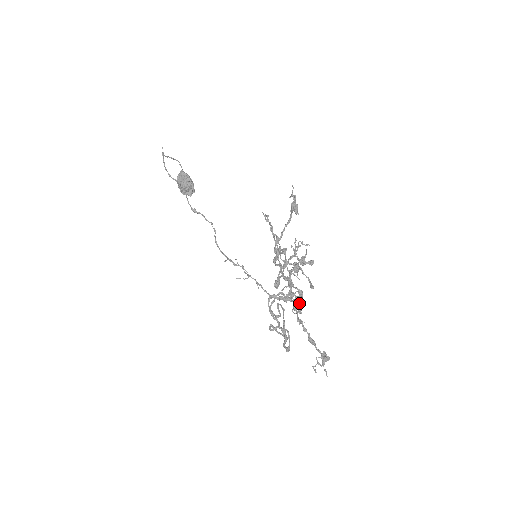
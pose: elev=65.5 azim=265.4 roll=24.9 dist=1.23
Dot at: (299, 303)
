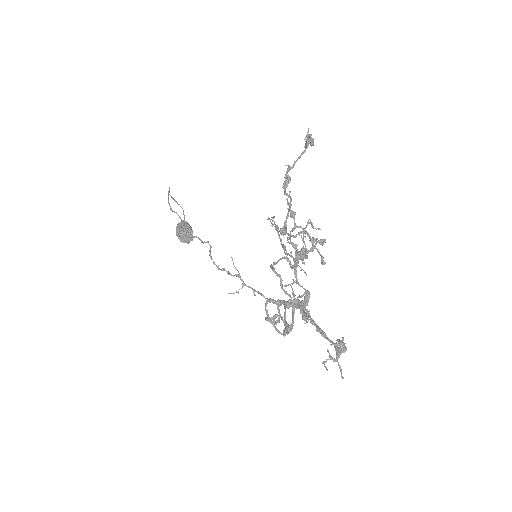
Dot at: (305, 306)
